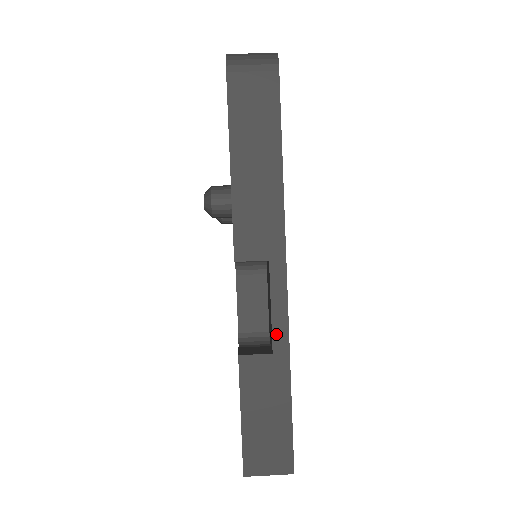
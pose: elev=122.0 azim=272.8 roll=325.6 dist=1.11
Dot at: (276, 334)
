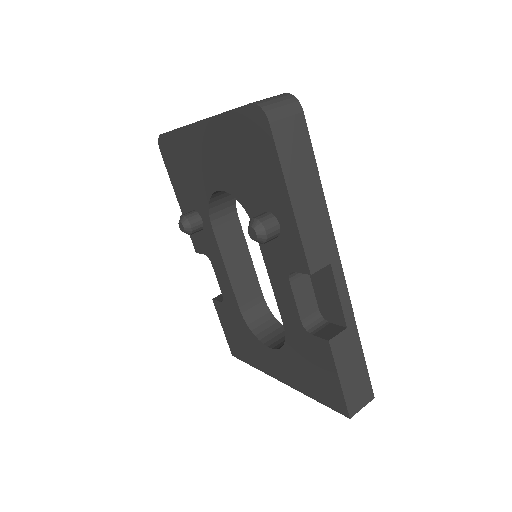
Dot at: (346, 313)
